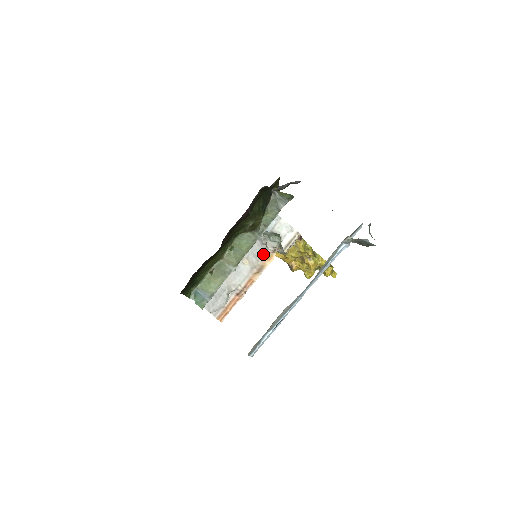
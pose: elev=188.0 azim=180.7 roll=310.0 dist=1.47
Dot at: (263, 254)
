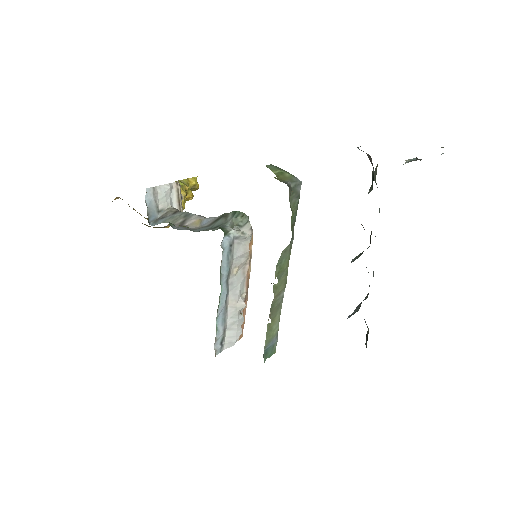
Dot at: (247, 246)
